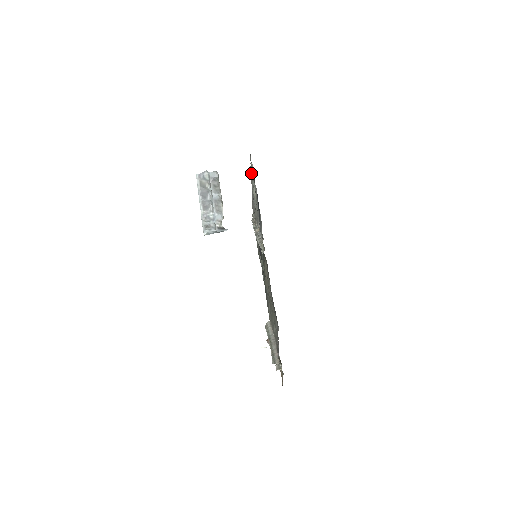
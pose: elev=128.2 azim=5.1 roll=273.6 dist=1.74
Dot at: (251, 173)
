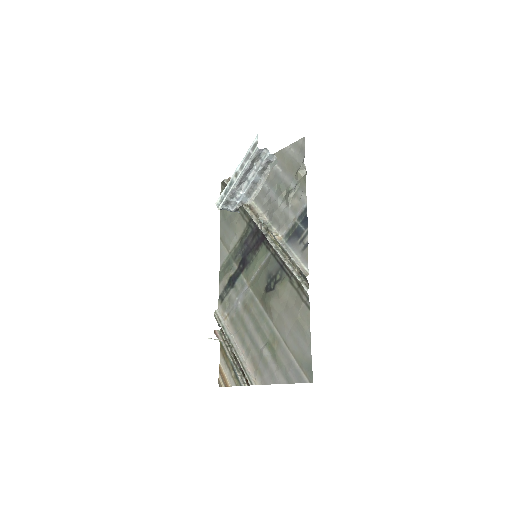
Dot at: (298, 173)
